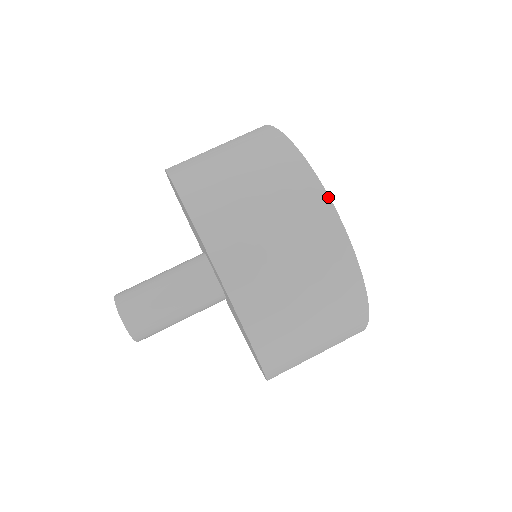
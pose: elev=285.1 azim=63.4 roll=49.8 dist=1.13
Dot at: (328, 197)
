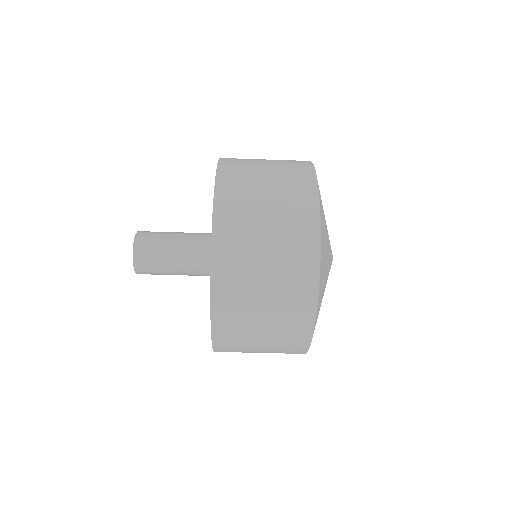
Dot at: occluded
